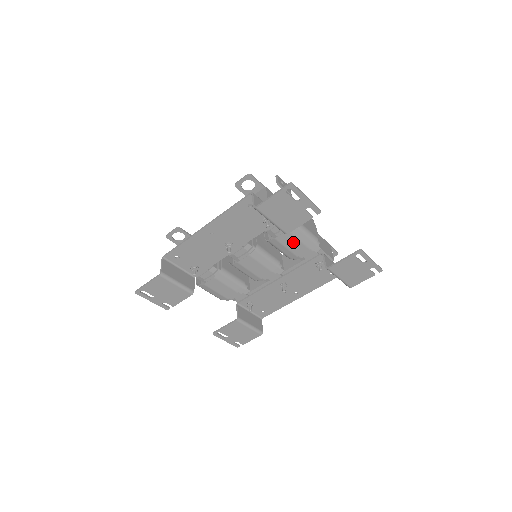
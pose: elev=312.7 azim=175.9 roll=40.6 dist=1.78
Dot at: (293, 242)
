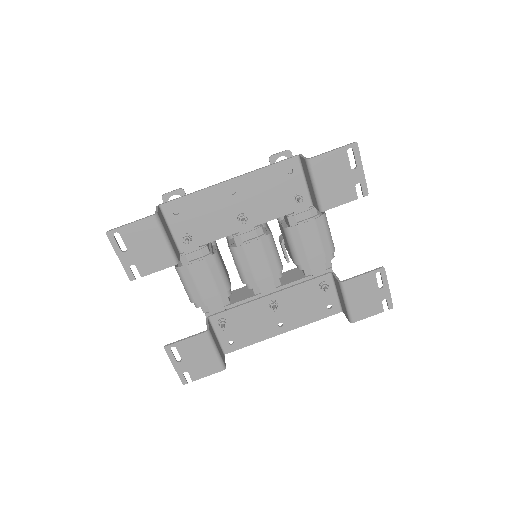
Dot at: (313, 239)
